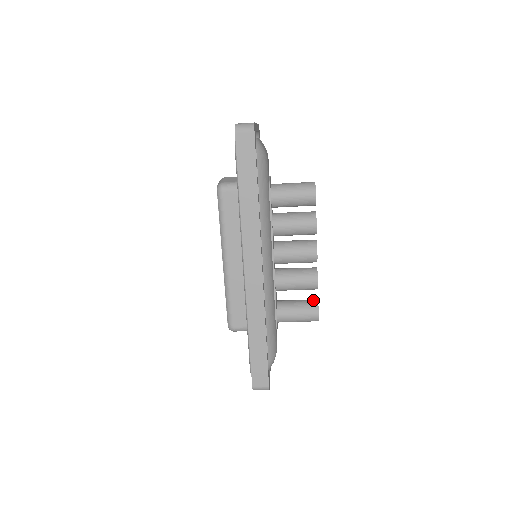
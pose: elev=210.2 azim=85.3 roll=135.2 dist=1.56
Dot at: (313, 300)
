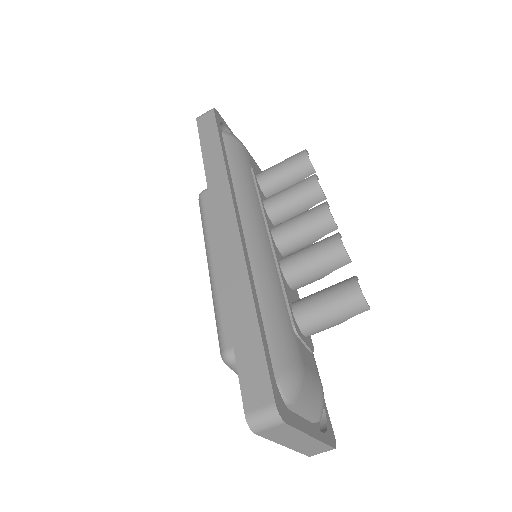
Dot at: occluded
